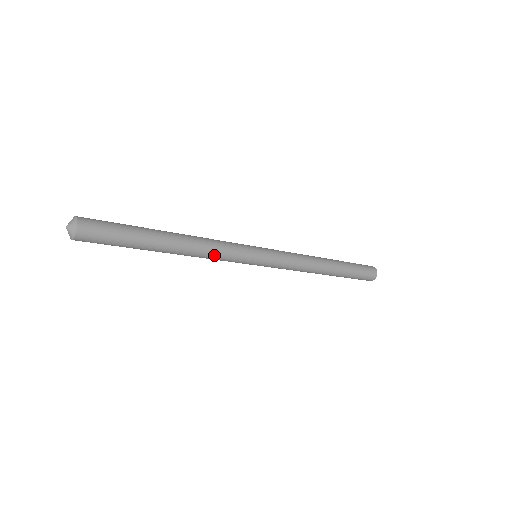
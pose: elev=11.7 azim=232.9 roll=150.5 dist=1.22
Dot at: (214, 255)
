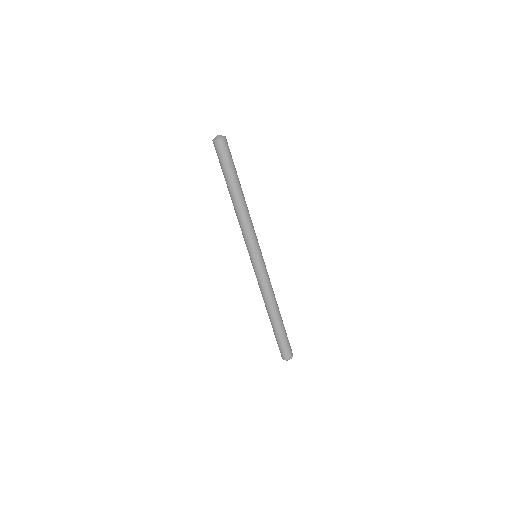
Dot at: (246, 224)
